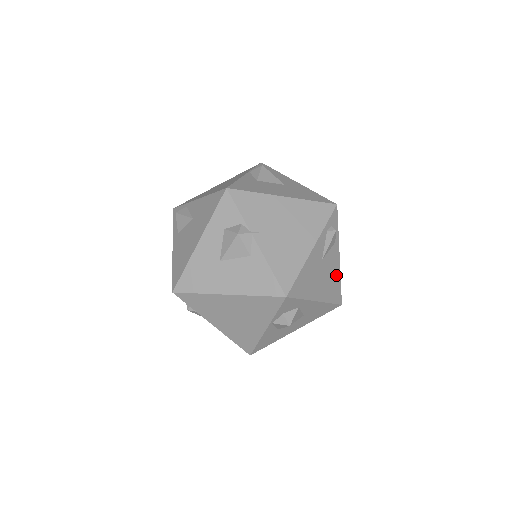
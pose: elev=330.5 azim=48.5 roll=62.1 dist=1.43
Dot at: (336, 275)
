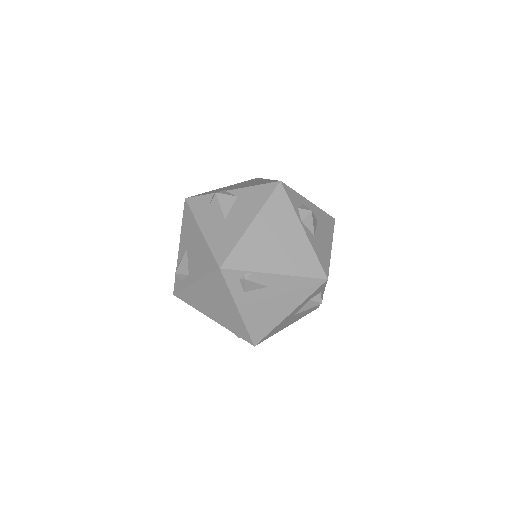
Dot at: occluded
